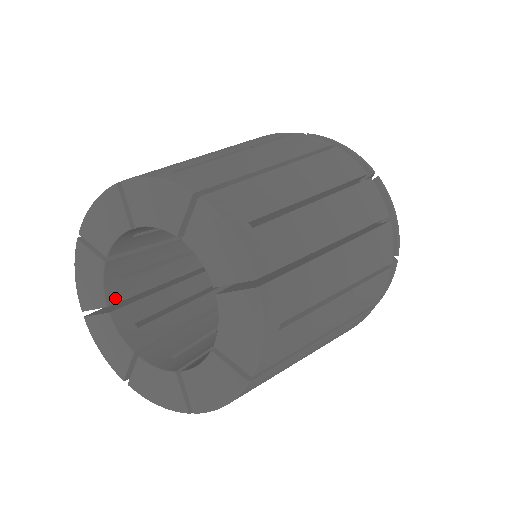
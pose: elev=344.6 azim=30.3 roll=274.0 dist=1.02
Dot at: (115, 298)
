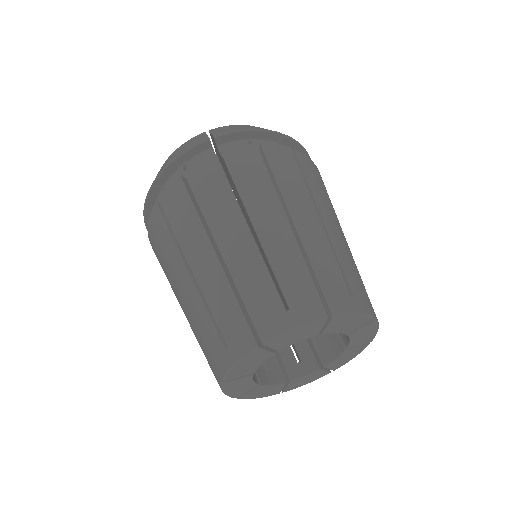
Dot at: (280, 376)
